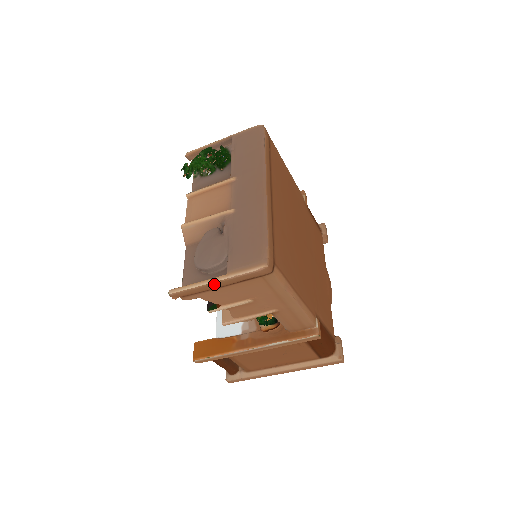
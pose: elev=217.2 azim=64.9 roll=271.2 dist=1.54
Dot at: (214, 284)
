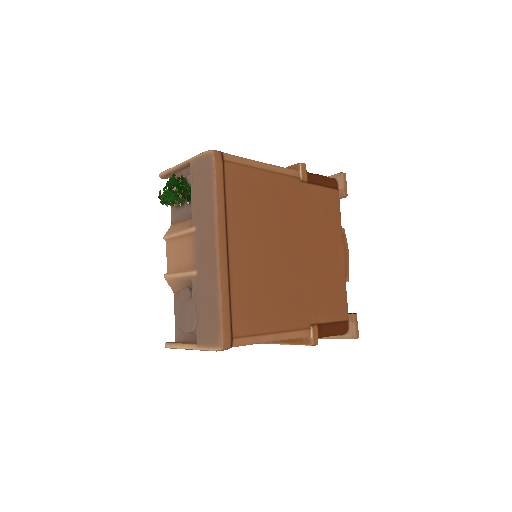
Dot at: (191, 349)
